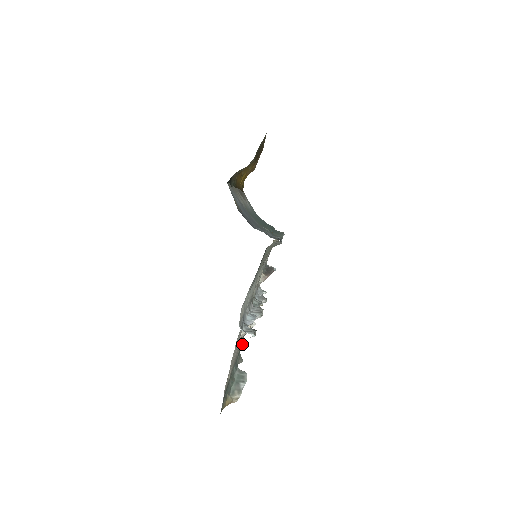
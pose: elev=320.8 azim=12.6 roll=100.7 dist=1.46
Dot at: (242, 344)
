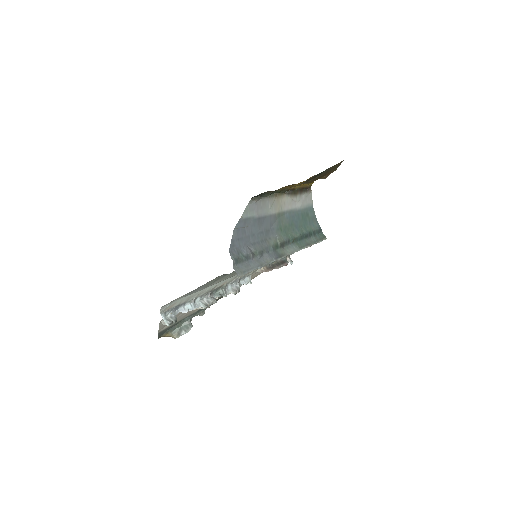
Dot at: occluded
